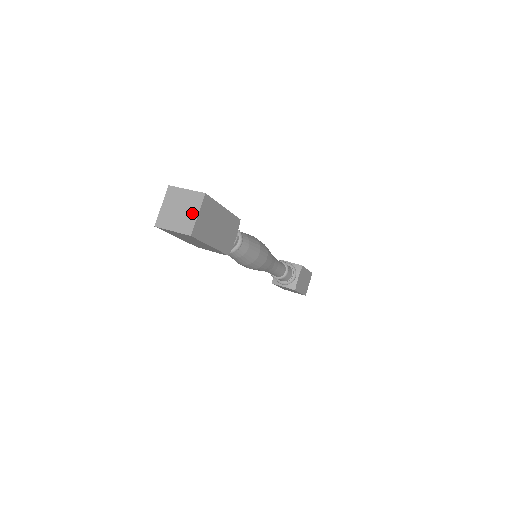
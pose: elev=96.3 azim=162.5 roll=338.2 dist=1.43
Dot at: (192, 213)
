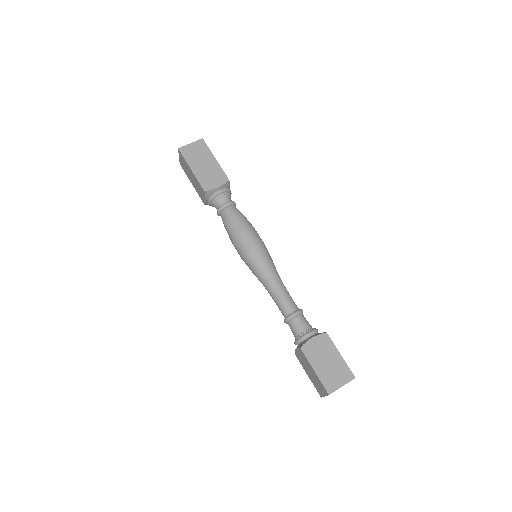
Dot at: (191, 146)
